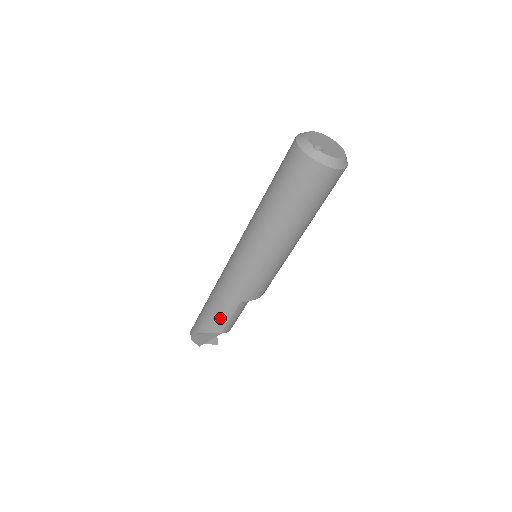
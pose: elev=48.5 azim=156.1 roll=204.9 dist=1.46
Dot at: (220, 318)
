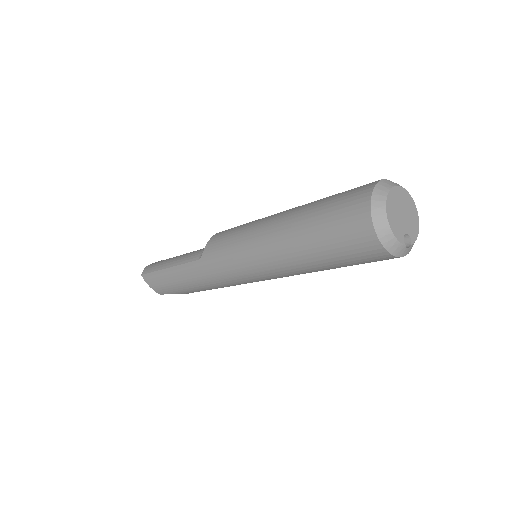
Dot at: occluded
